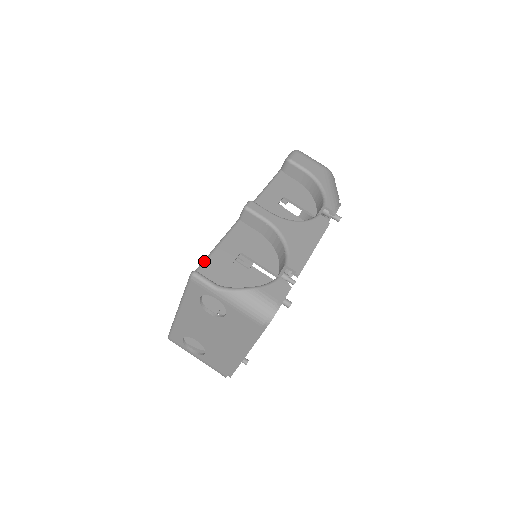
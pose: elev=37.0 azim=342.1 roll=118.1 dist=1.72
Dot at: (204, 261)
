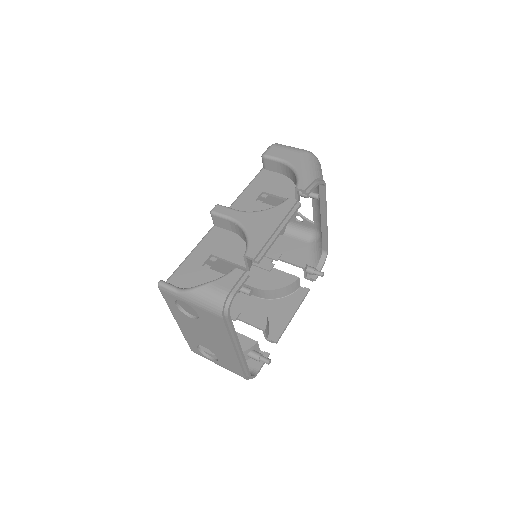
Dot at: (175, 270)
